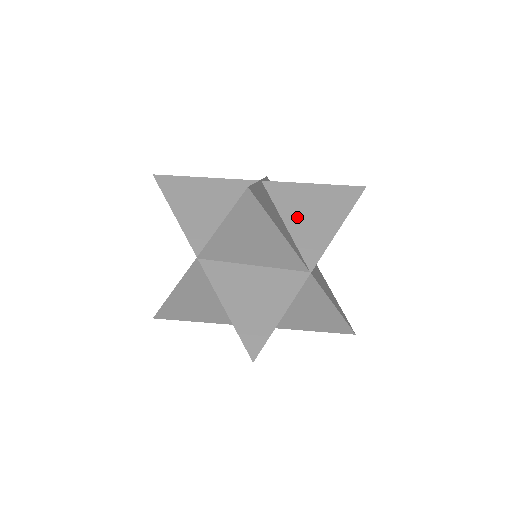
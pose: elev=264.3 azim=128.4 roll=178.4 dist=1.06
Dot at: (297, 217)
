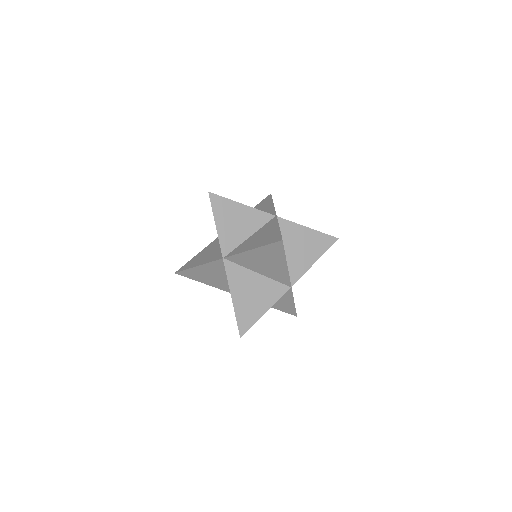
Dot at: occluded
